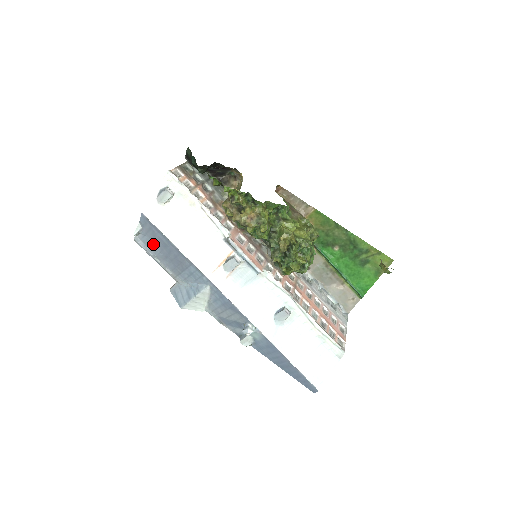
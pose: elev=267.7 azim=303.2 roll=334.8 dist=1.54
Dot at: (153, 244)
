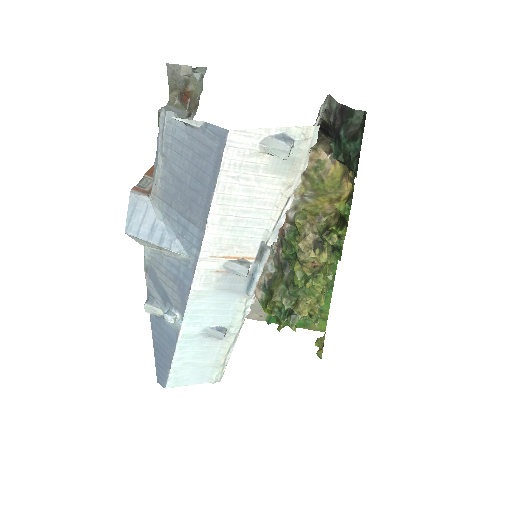
Dot at: (184, 152)
